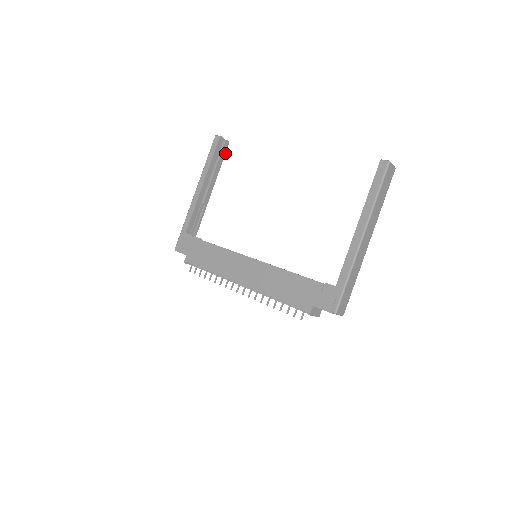
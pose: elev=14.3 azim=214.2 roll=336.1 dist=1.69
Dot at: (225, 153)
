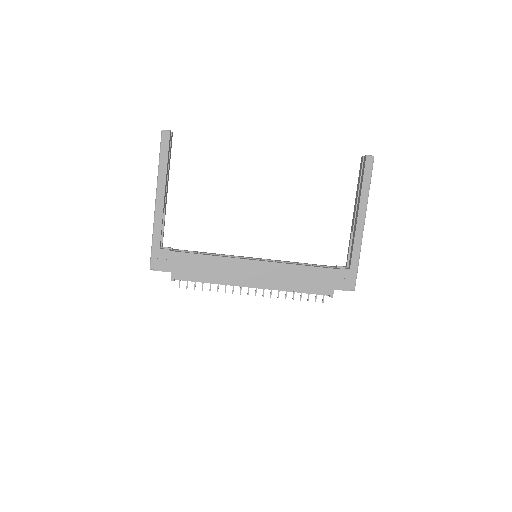
Dot at: (171, 147)
